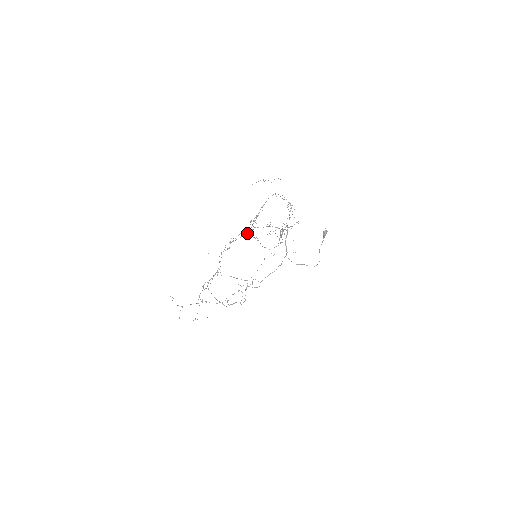
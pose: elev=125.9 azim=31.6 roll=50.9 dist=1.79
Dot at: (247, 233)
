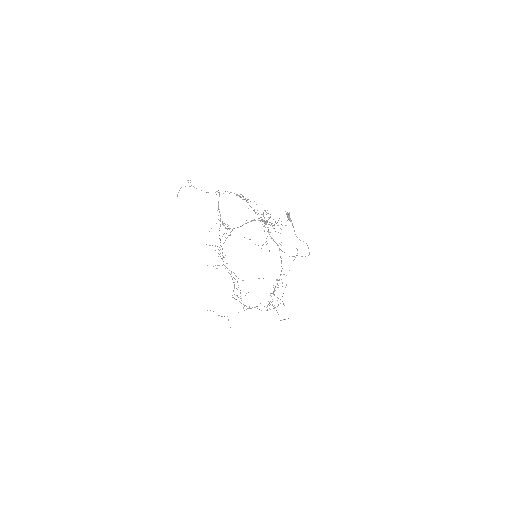
Dot at: occluded
